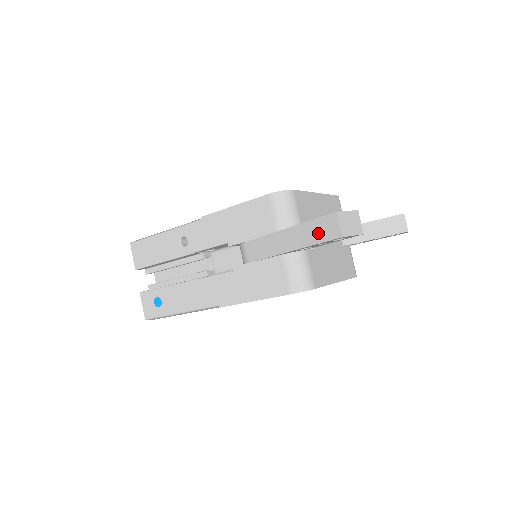
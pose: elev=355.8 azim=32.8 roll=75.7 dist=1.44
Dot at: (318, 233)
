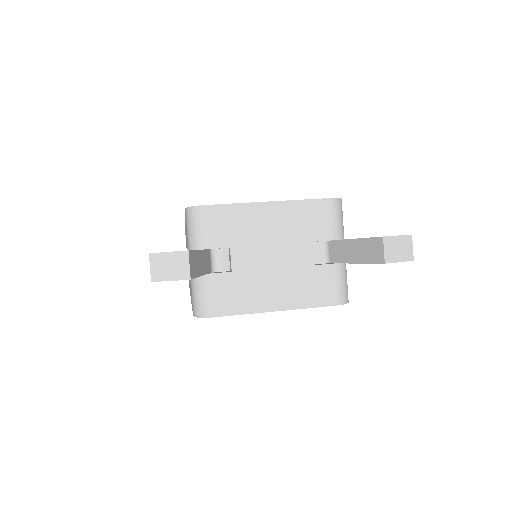
Dot at: occluded
